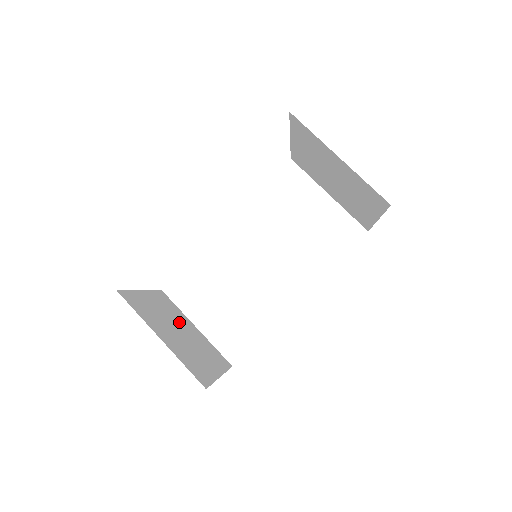
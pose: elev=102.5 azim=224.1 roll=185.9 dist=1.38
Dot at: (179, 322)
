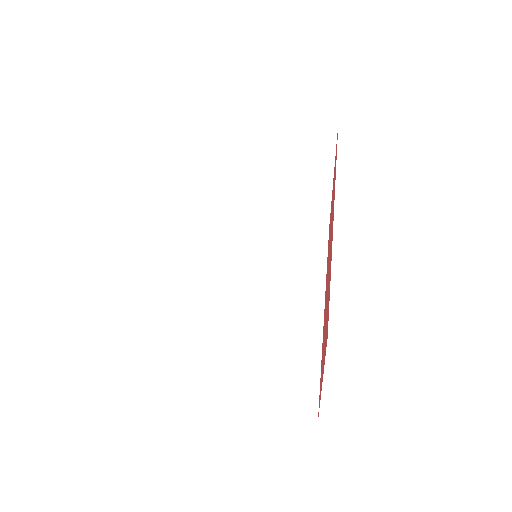
Dot at: occluded
